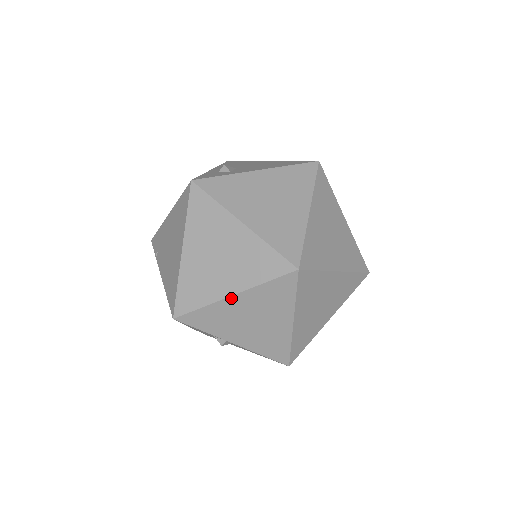
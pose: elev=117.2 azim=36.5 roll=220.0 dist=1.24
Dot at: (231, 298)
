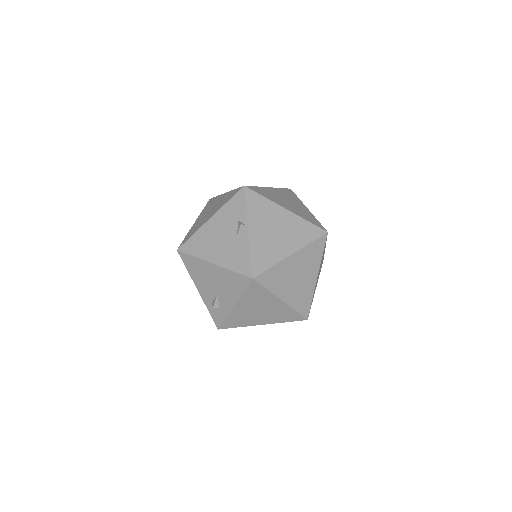
Dot at: (284, 209)
